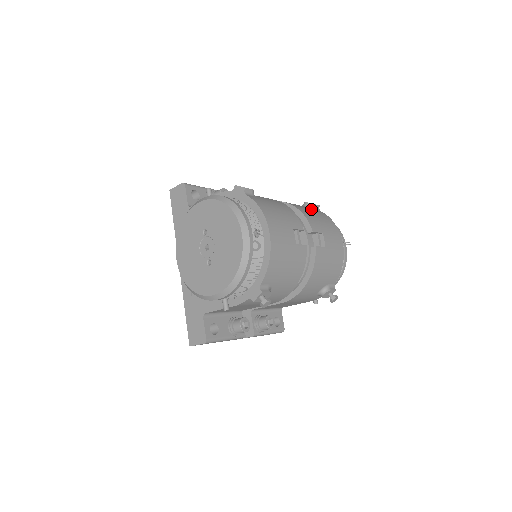
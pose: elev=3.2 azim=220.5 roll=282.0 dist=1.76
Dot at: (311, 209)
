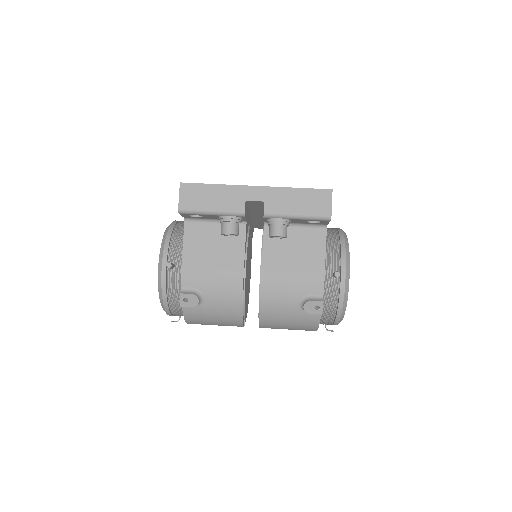
Dot at: (298, 313)
